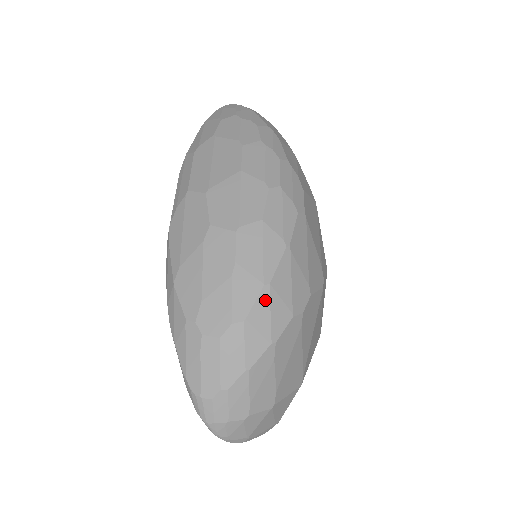
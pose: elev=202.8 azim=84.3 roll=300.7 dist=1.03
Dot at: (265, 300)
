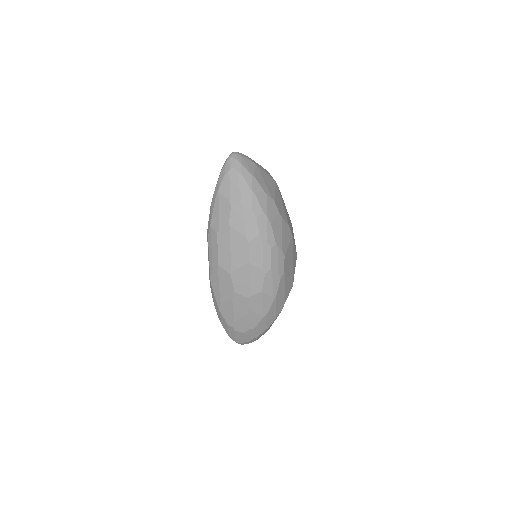
Dot at: (264, 320)
